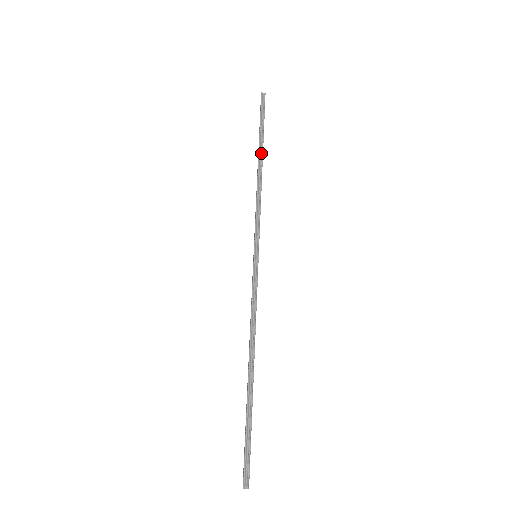
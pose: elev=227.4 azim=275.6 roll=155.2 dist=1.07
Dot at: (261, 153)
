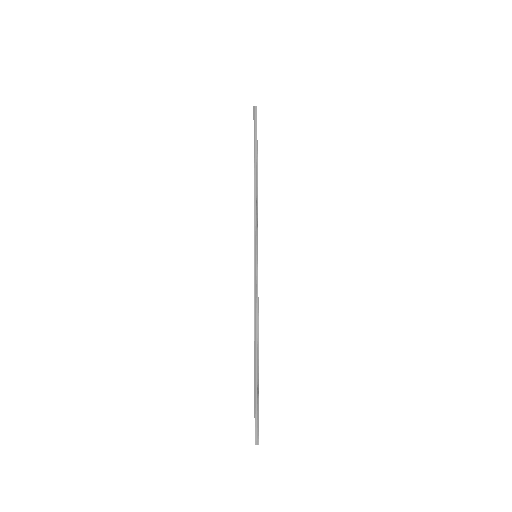
Dot at: (256, 163)
